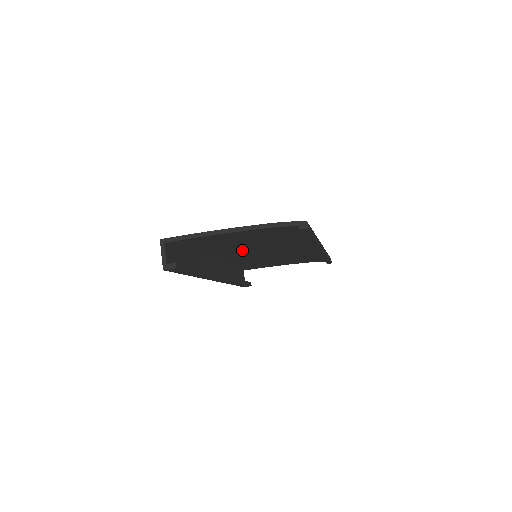
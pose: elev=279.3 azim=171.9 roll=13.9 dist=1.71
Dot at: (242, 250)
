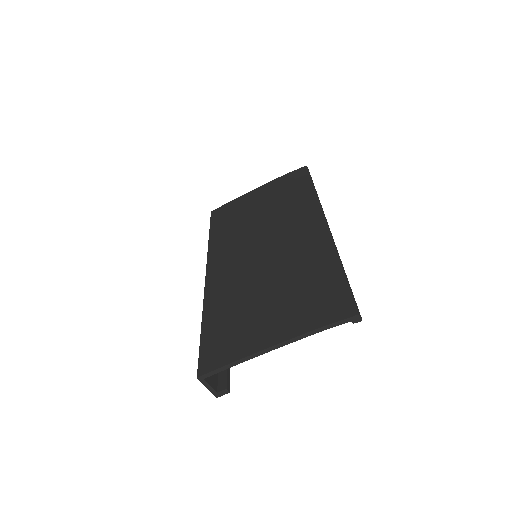
Dot at: occluded
